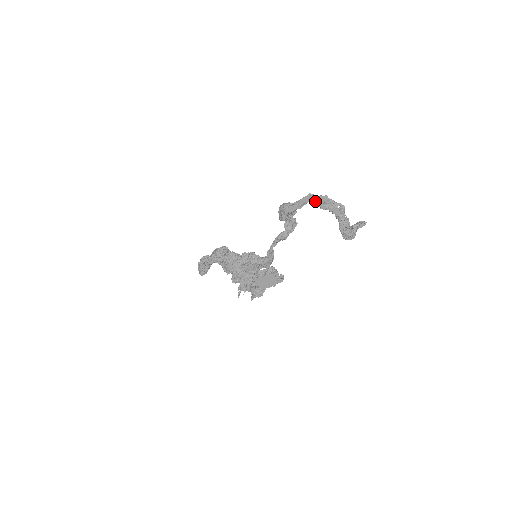
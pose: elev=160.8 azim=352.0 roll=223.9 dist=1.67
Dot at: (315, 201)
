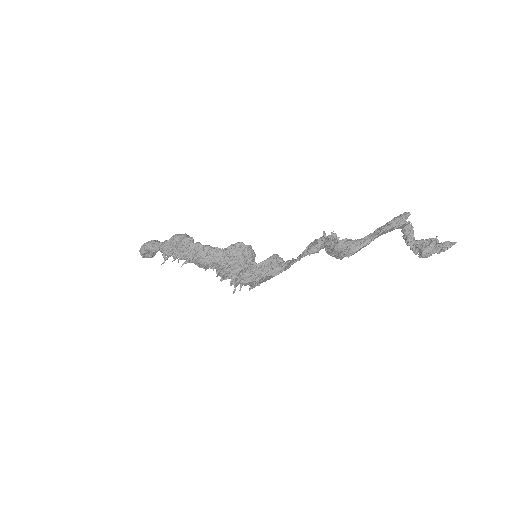
Dot at: (387, 231)
